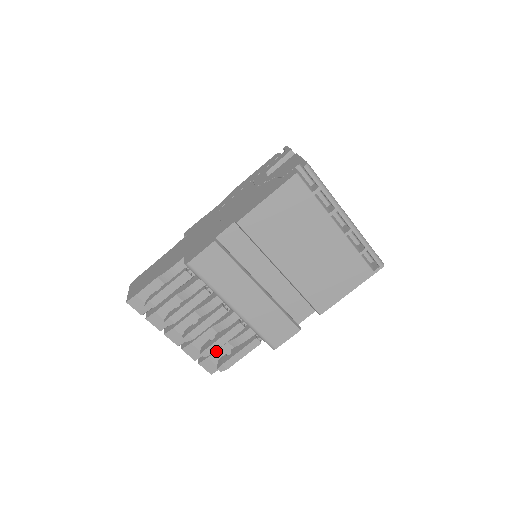
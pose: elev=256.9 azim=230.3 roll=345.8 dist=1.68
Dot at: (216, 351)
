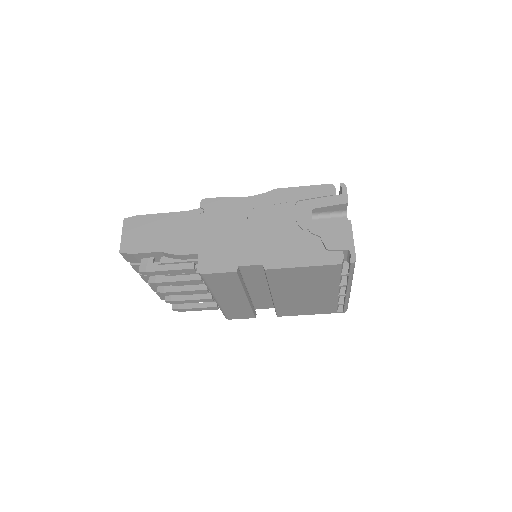
Dot at: occluded
